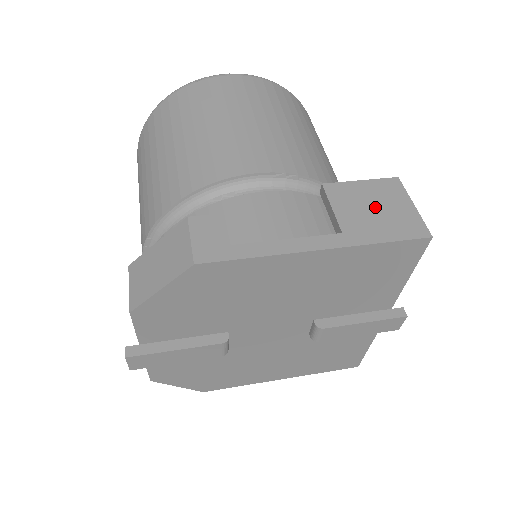
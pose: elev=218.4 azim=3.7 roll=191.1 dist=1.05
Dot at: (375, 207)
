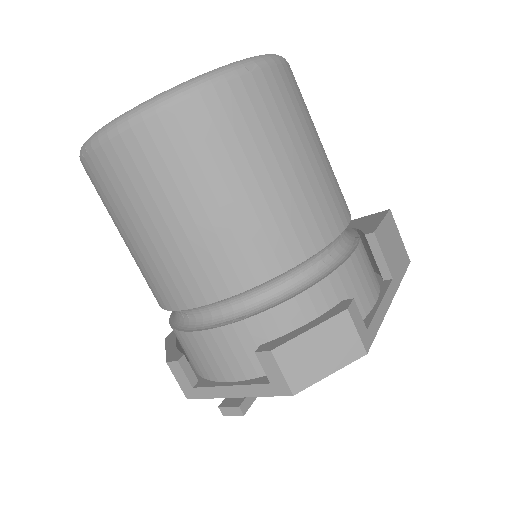
Dot at: (393, 246)
